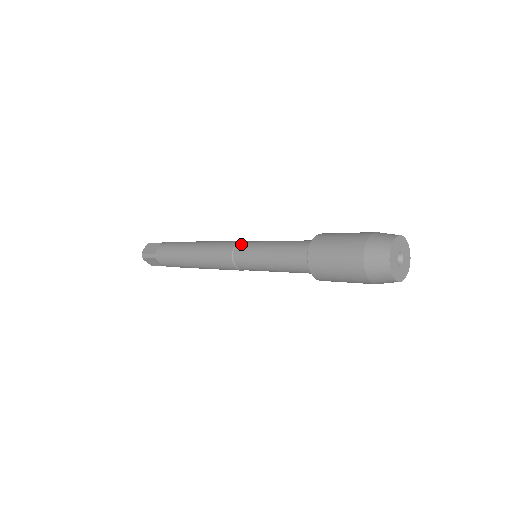
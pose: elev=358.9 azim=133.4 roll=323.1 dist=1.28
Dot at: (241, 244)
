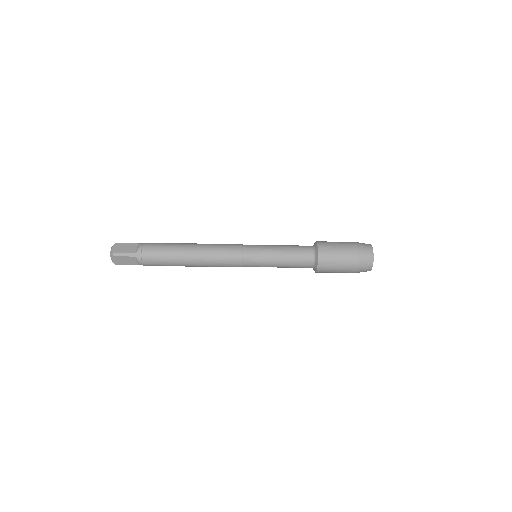
Dot at: (247, 246)
